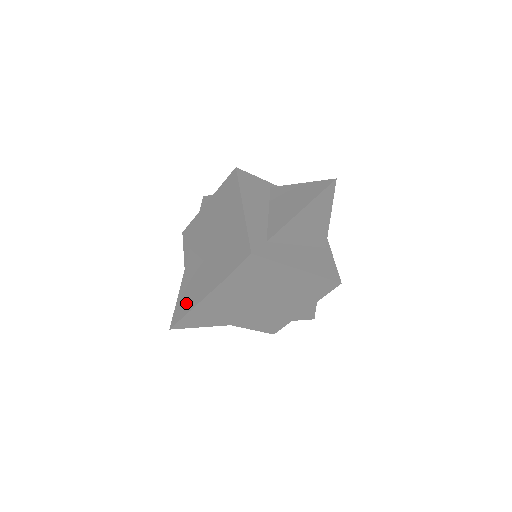
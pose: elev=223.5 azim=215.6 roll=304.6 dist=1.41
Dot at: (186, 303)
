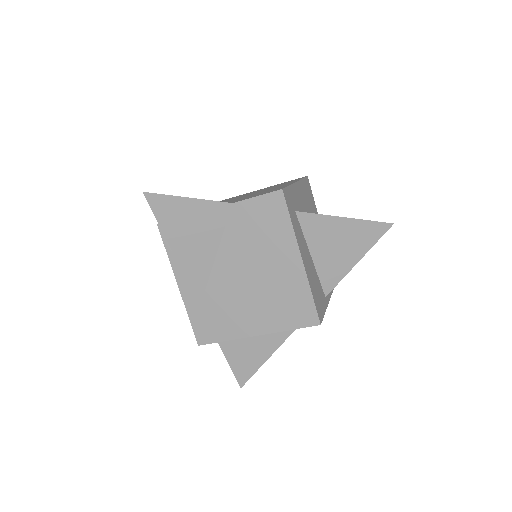
Dot at: occluded
